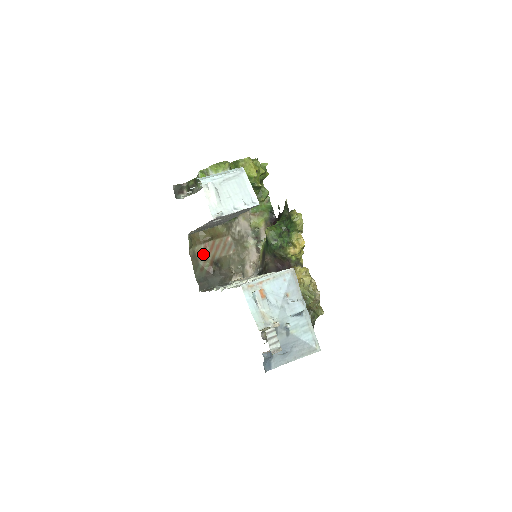
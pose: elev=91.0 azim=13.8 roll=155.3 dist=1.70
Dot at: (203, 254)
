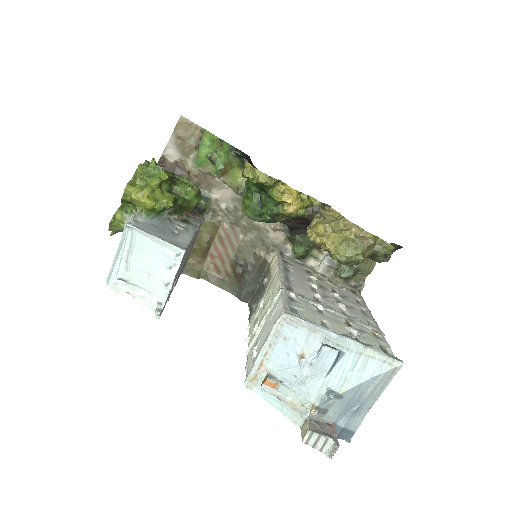
Dot at: (217, 267)
